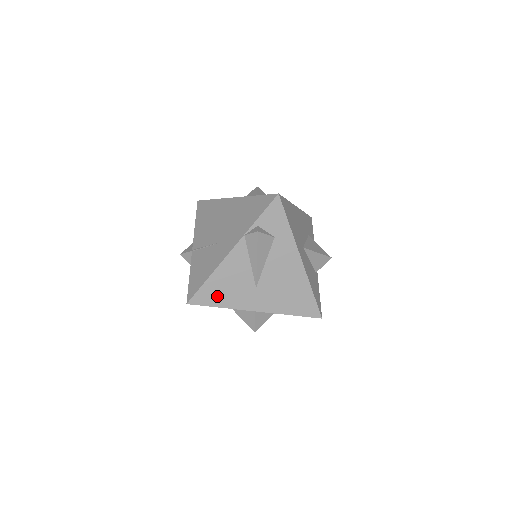
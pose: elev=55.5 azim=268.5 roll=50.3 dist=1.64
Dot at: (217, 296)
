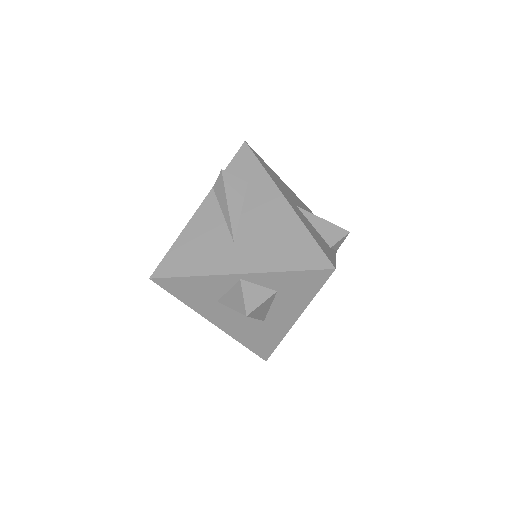
Dot at: (186, 262)
